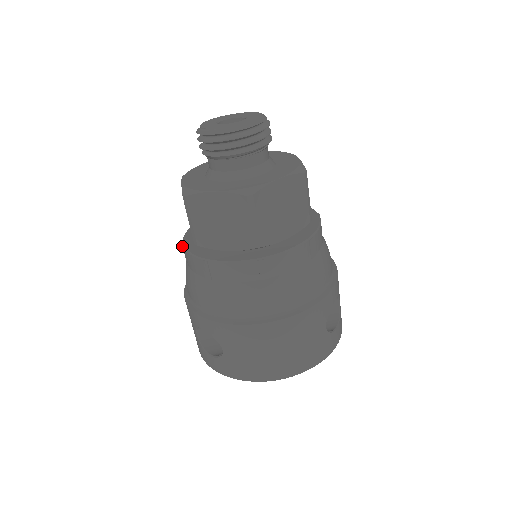
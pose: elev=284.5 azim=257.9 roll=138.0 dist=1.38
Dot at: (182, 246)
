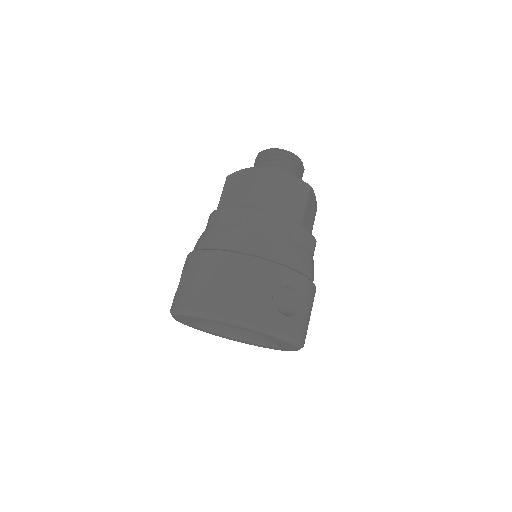
Dot at: occluded
